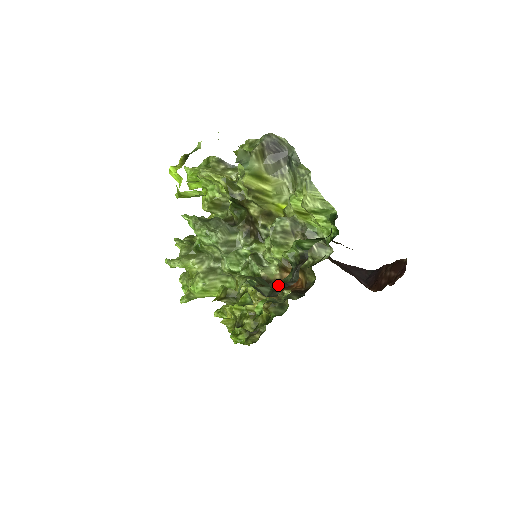
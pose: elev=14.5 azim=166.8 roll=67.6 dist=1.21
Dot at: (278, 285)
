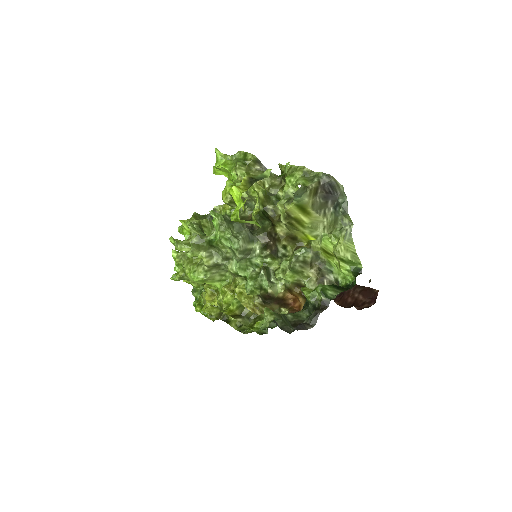
Dot at: occluded
